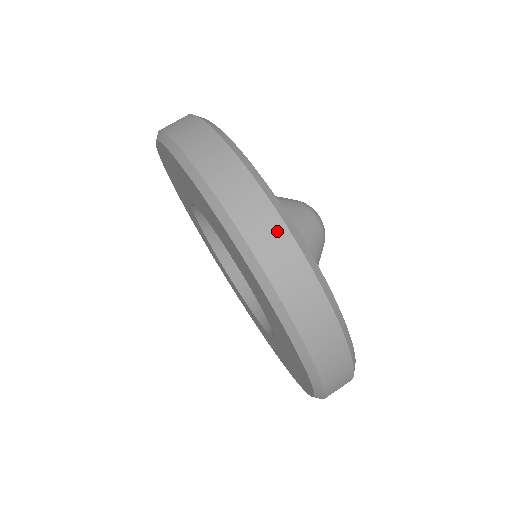
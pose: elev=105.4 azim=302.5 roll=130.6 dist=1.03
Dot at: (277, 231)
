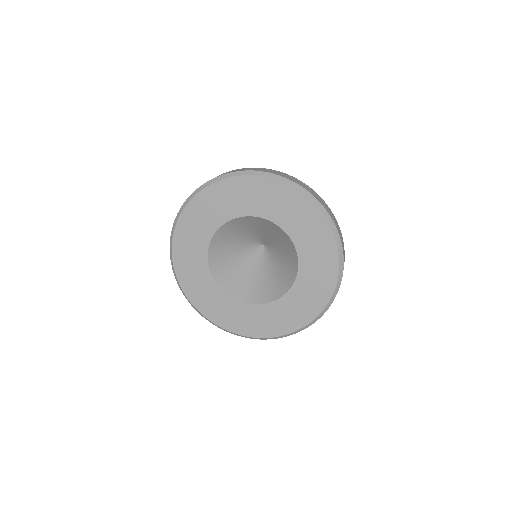
Dot at: occluded
